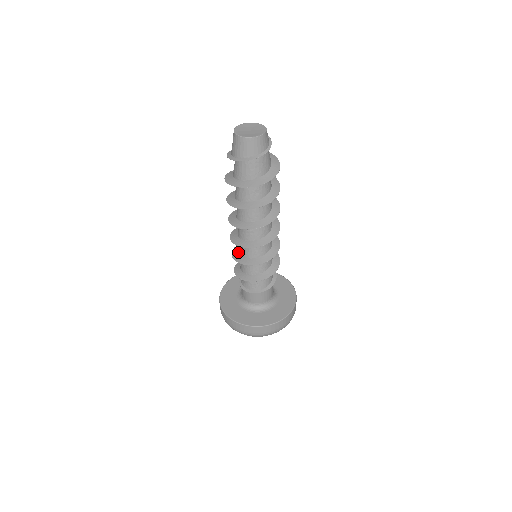
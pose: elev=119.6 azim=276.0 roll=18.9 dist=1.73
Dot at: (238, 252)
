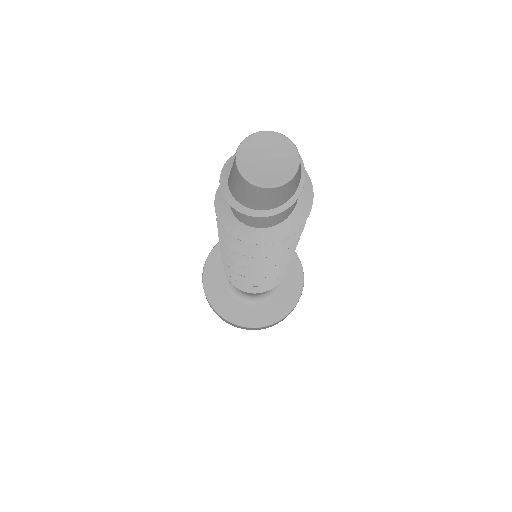
Dot at: occluded
